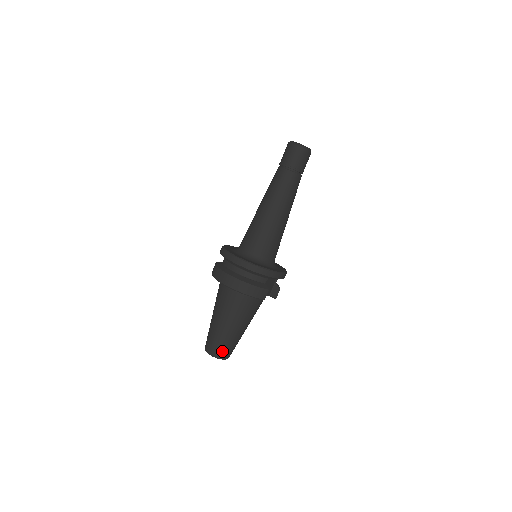
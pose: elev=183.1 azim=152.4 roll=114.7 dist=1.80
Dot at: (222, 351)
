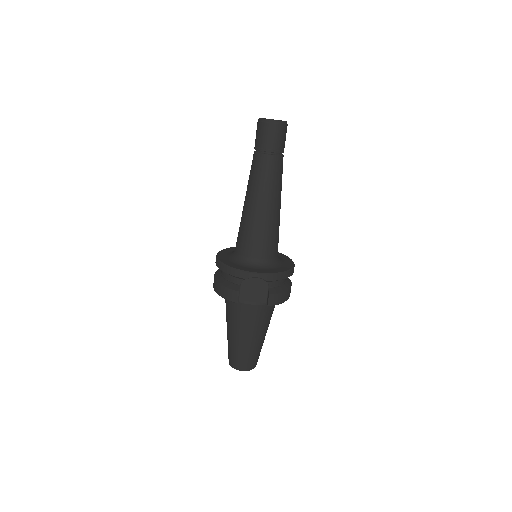
Dot at: (232, 359)
